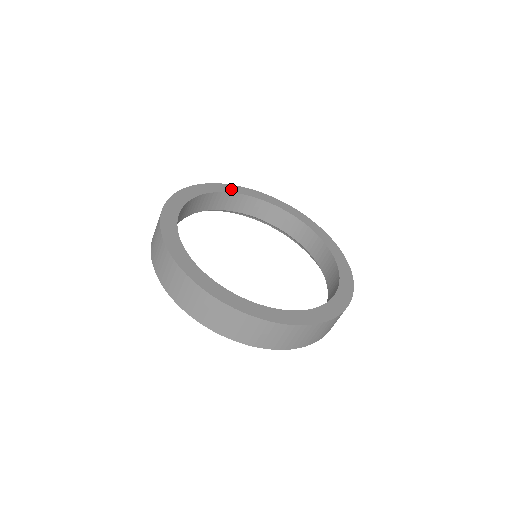
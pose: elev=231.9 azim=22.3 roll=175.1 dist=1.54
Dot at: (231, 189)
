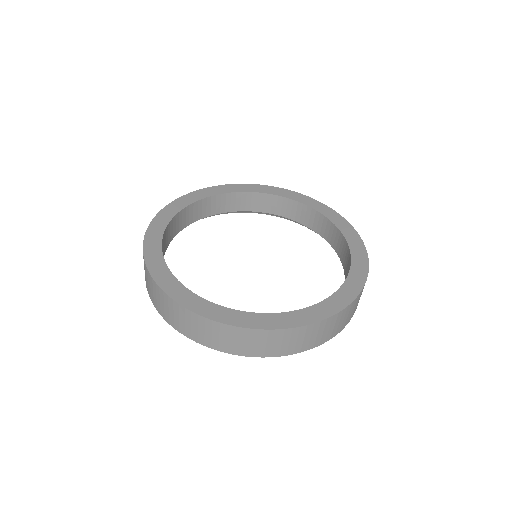
Dot at: (271, 191)
